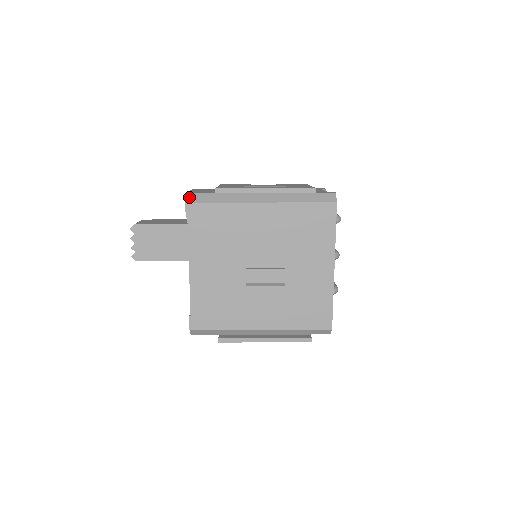
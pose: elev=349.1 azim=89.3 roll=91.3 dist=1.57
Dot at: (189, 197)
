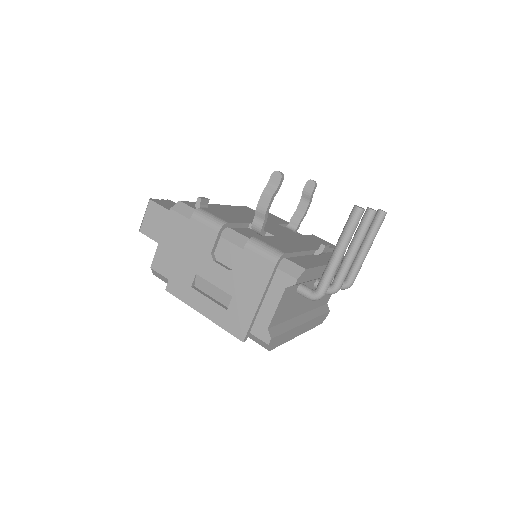
Dot at: (154, 273)
